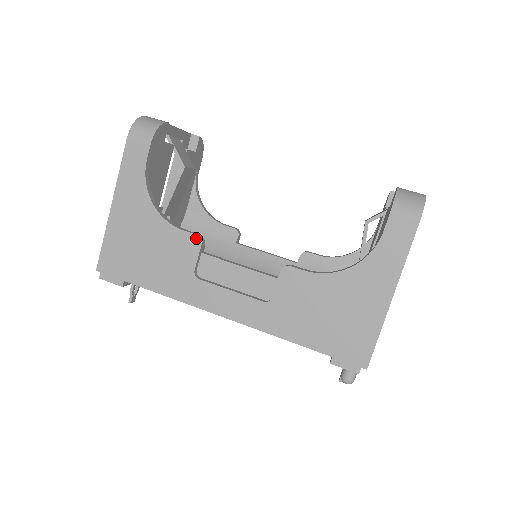
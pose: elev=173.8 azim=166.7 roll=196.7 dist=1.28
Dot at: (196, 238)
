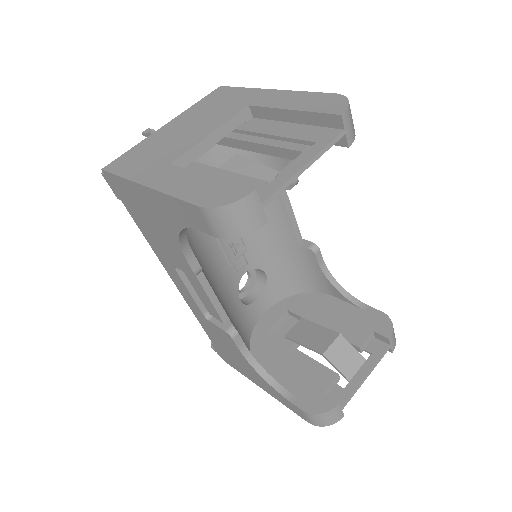
Dot at: (192, 273)
